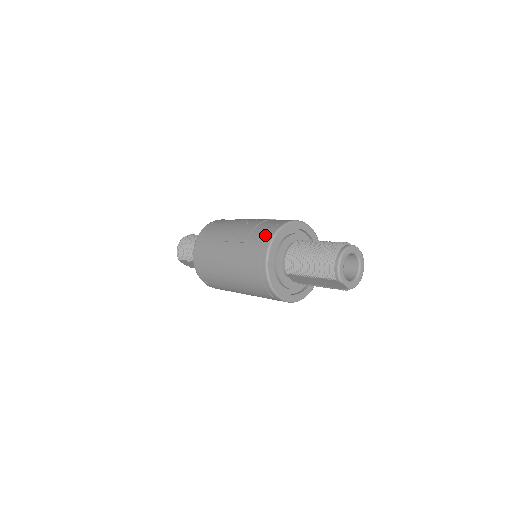
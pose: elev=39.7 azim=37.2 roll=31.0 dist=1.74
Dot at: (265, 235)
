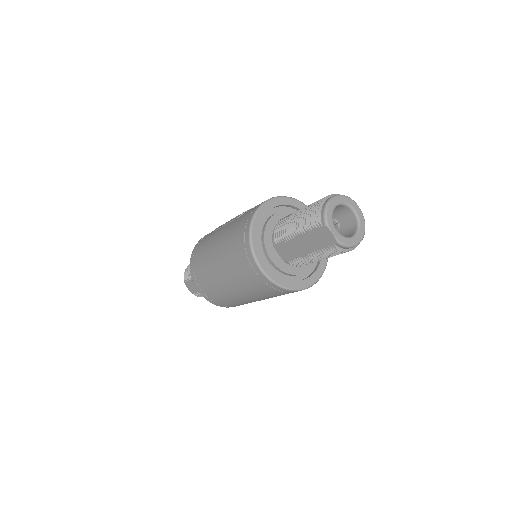
Dot at: occluded
